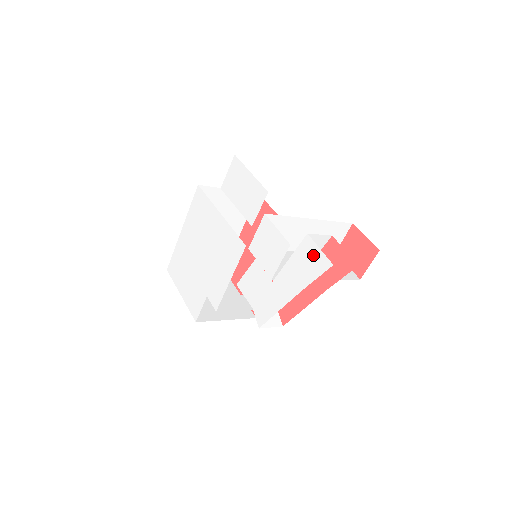
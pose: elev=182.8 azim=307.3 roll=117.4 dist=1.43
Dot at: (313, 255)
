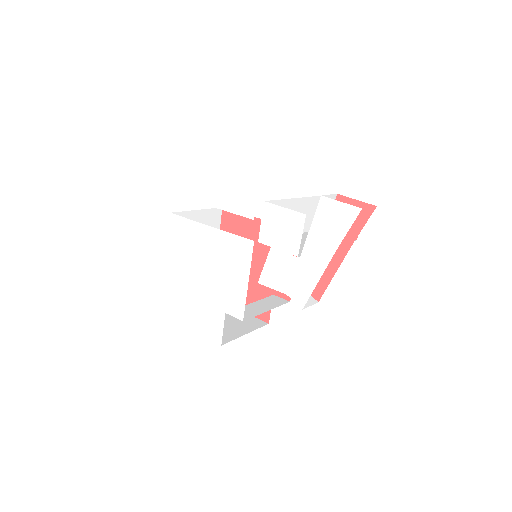
Dot at: (336, 211)
